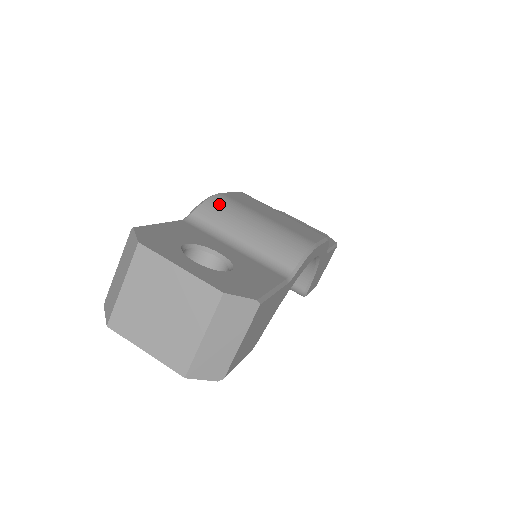
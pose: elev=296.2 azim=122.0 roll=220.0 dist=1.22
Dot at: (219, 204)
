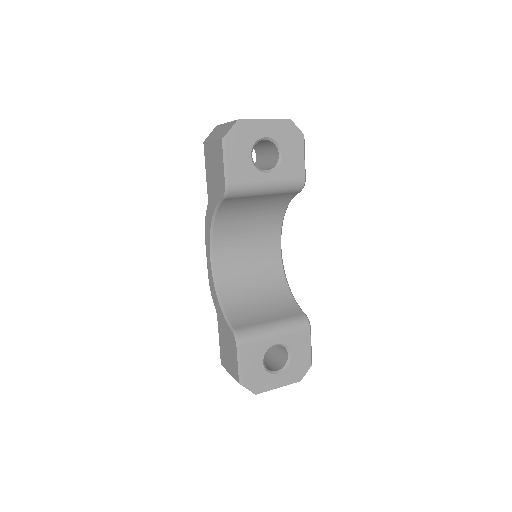
Dot at: occluded
